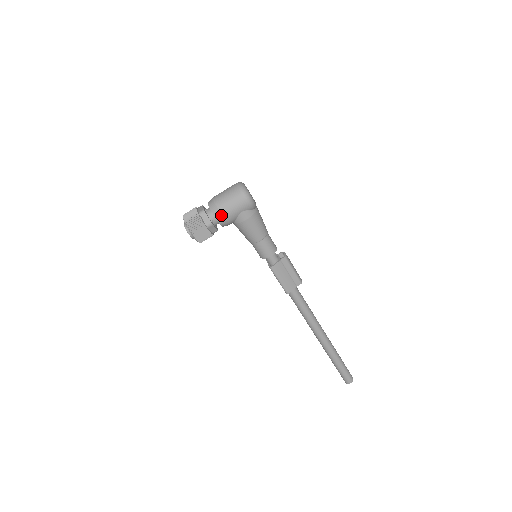
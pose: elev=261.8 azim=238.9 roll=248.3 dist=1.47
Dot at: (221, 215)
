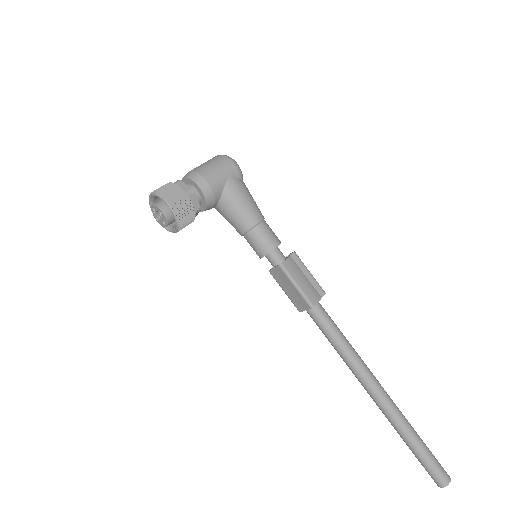
Dot at: (204, 179)
